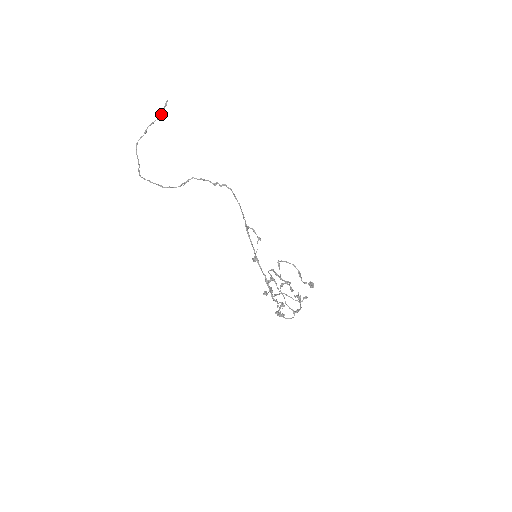
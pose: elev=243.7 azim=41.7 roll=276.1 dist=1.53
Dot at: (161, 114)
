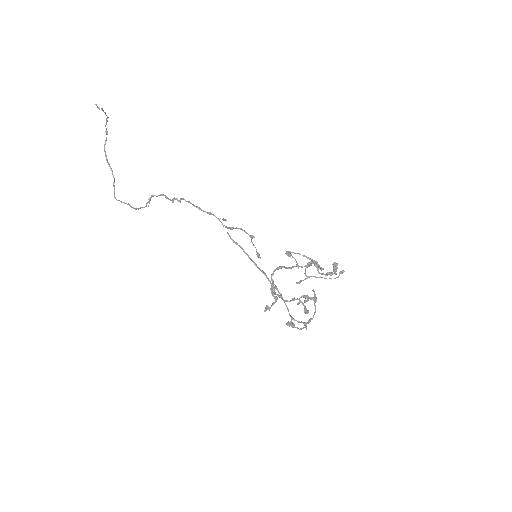
Dot at: (105, 114)
